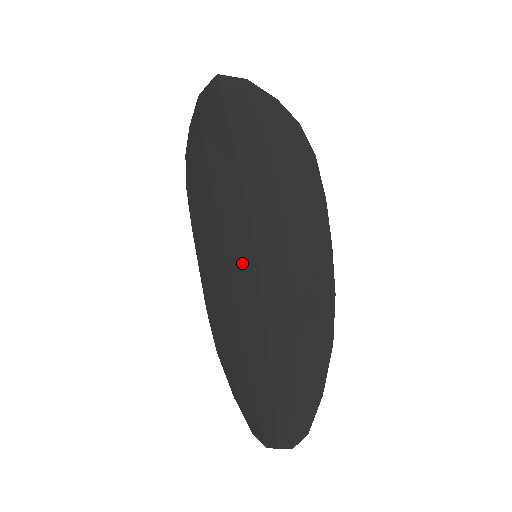
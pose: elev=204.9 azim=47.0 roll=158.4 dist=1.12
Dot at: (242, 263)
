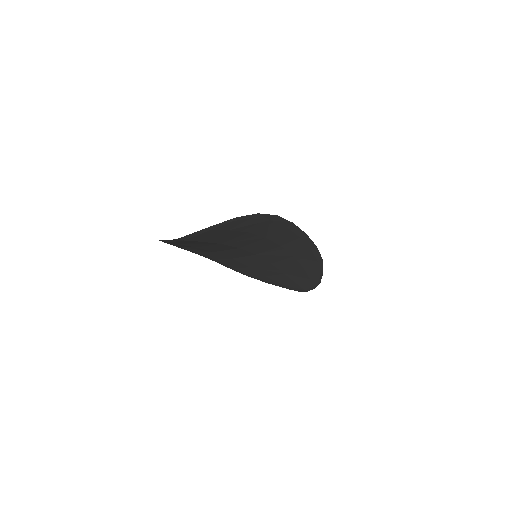
Dot at: (246, 258)
